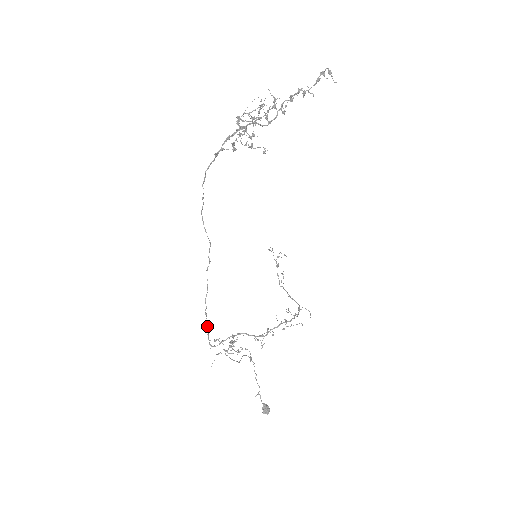
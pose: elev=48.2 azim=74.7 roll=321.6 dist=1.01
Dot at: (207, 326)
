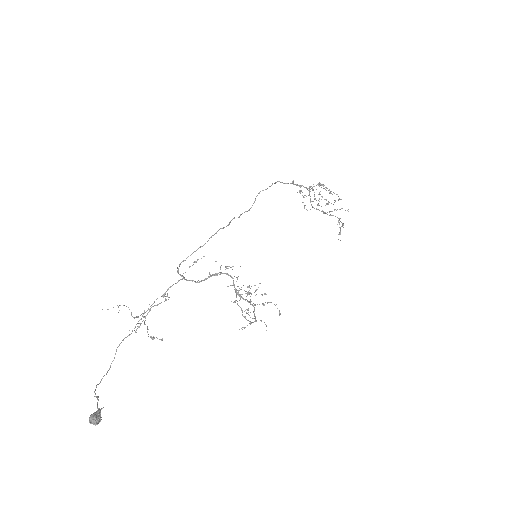
Dot at: (204, 244)
